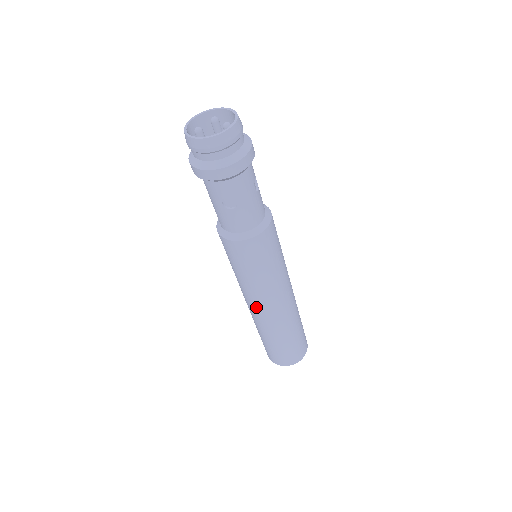
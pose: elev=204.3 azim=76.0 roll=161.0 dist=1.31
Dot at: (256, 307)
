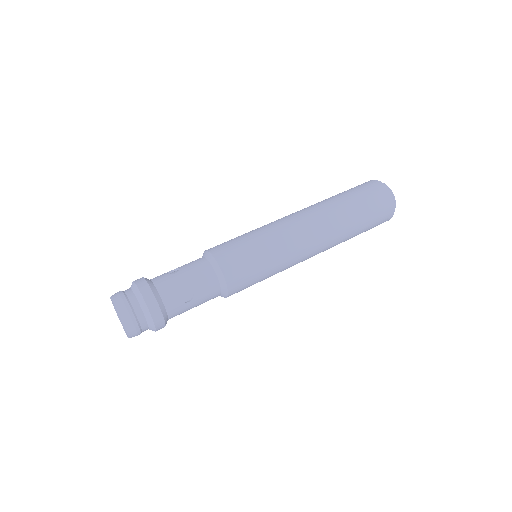
Dot at: occluded
